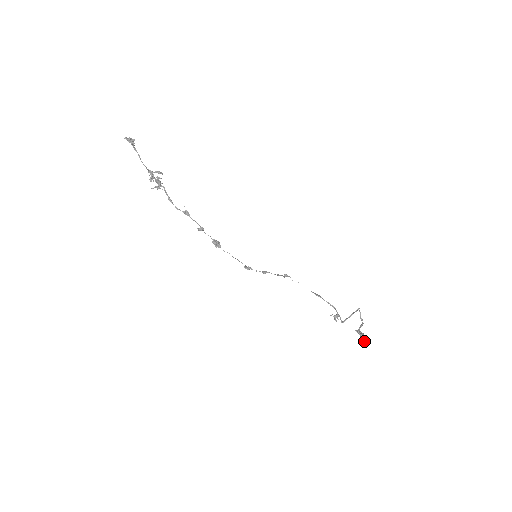
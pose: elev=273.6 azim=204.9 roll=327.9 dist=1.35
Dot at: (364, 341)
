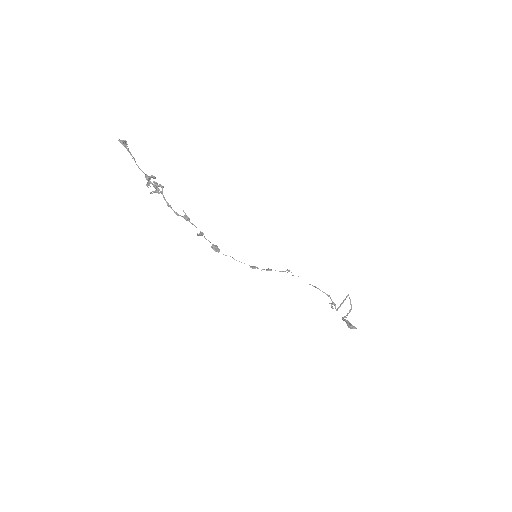
Dot at: (351, 326)
